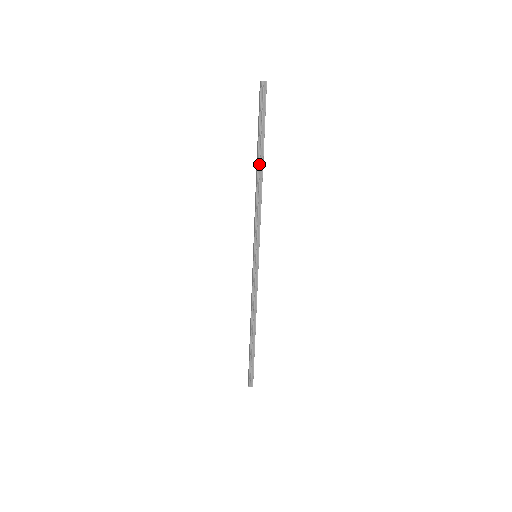
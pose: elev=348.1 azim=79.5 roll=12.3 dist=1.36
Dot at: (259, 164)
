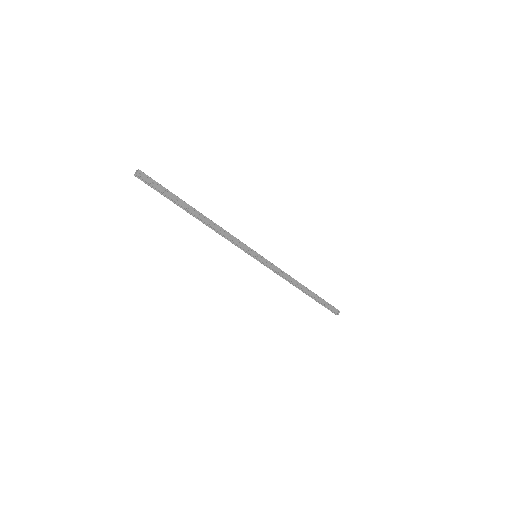
Dot at: (192, 215)
